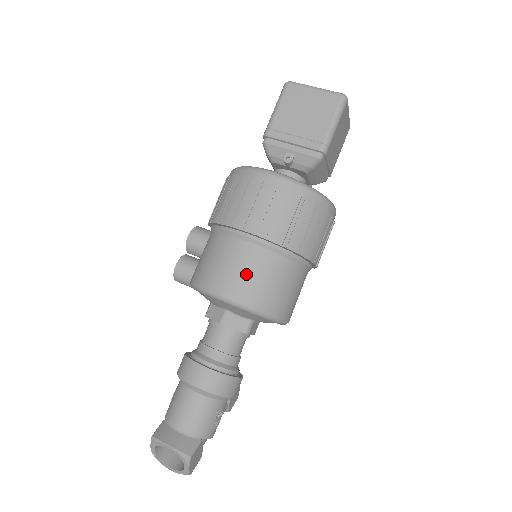
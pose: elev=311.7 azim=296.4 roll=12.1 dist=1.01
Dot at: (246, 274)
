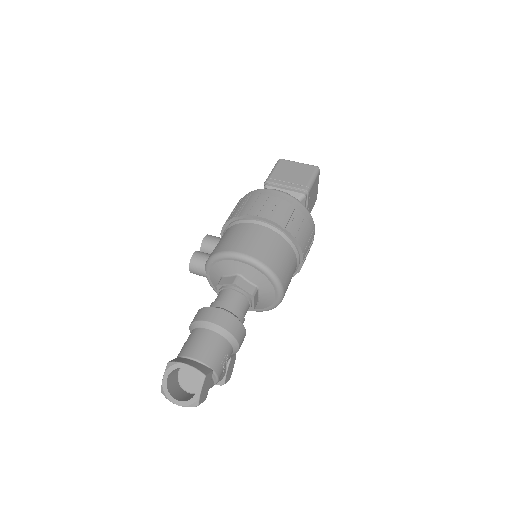
Dot at: (259, 242)
